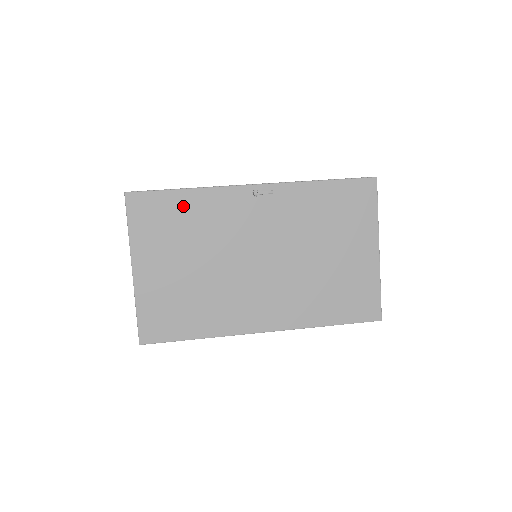
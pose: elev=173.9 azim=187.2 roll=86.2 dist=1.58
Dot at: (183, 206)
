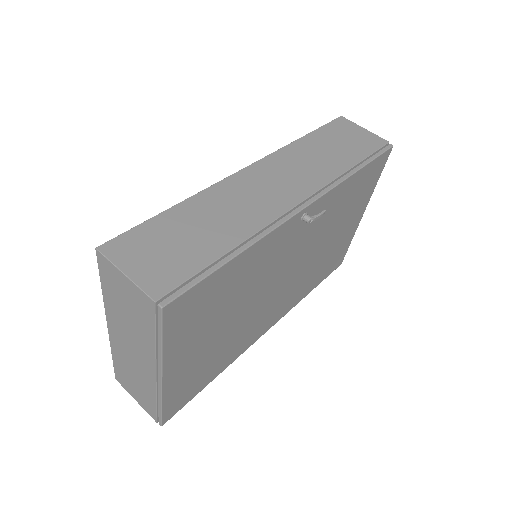
Dot at: (231, 276)
